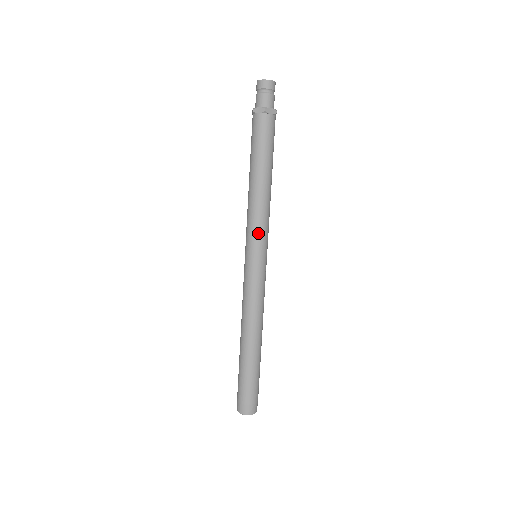
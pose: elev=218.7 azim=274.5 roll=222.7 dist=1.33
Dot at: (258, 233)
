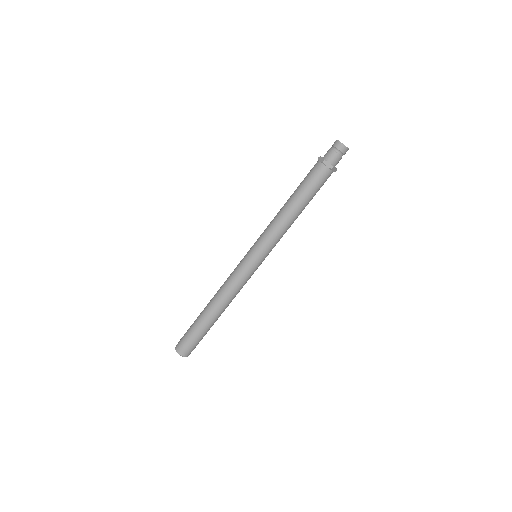
Dot at: (271, 245)
